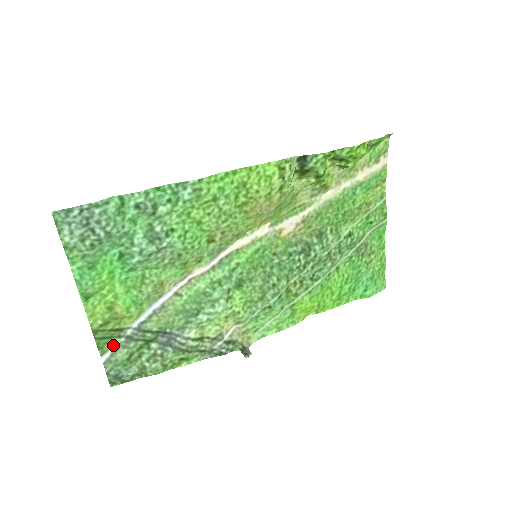
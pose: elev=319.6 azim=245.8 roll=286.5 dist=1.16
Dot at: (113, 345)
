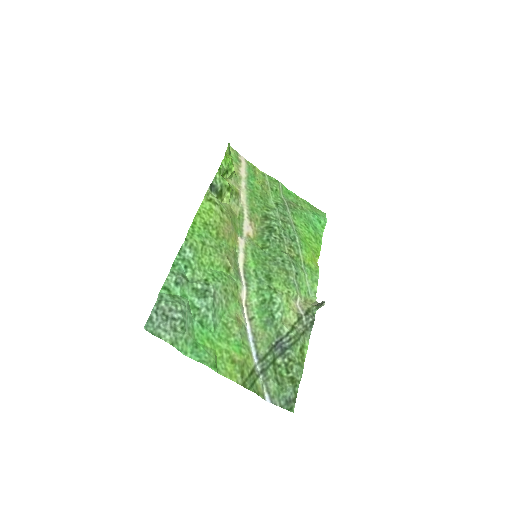
Dot at: (261, 386)
